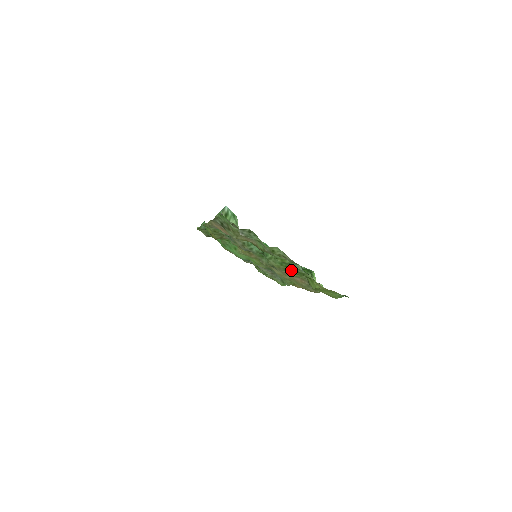
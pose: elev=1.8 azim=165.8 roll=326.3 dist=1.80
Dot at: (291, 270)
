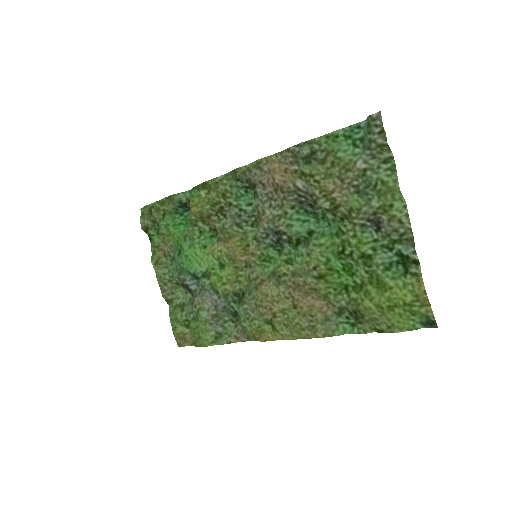
Dot at: (330, 279)
